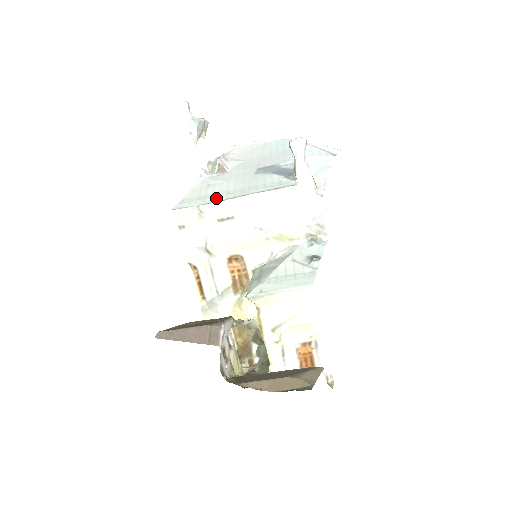
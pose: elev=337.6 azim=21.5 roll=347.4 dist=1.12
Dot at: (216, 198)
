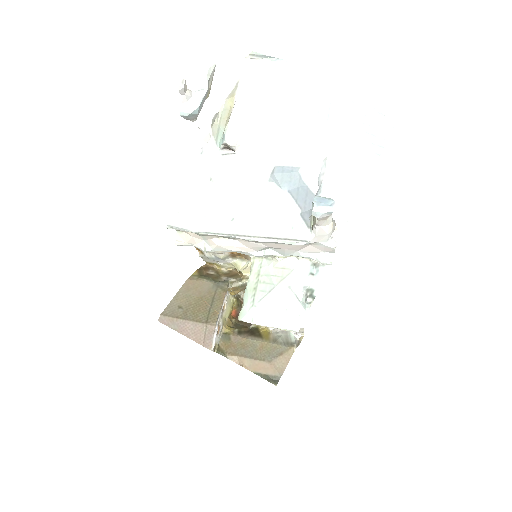
Dot at: (217, 224)
